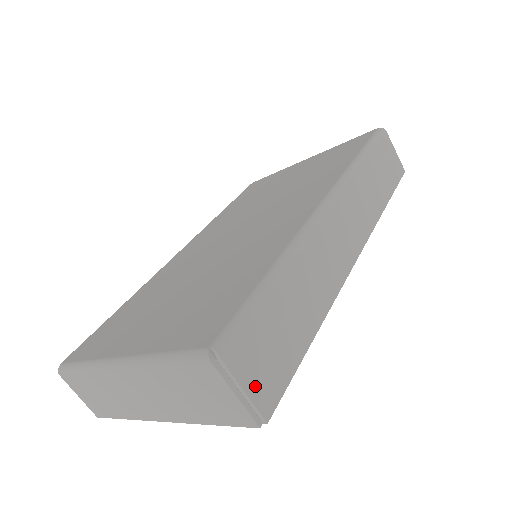
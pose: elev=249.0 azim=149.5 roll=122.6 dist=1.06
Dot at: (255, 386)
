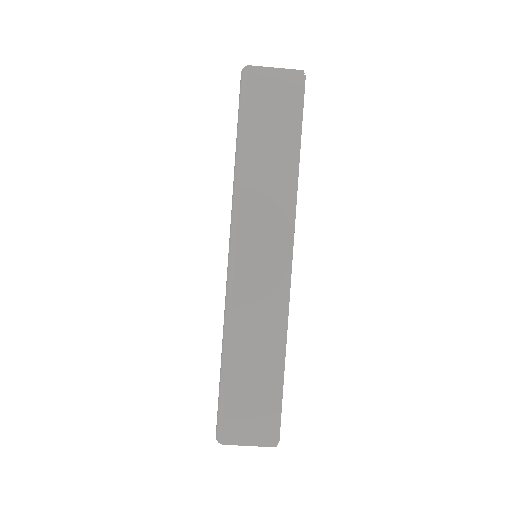
Dot at: (255, 435)
